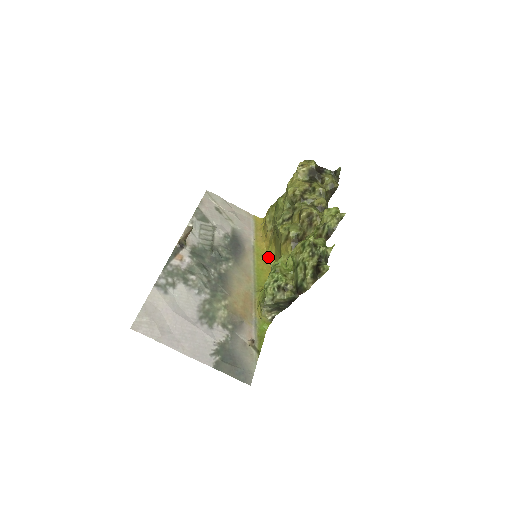
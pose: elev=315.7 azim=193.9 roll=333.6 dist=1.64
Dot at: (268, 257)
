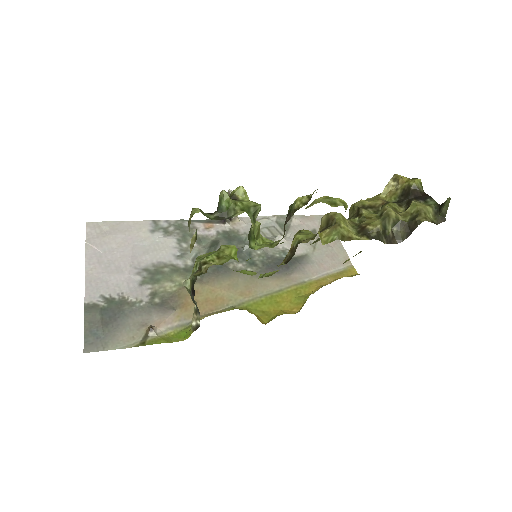
Dot at: (303, 299)
